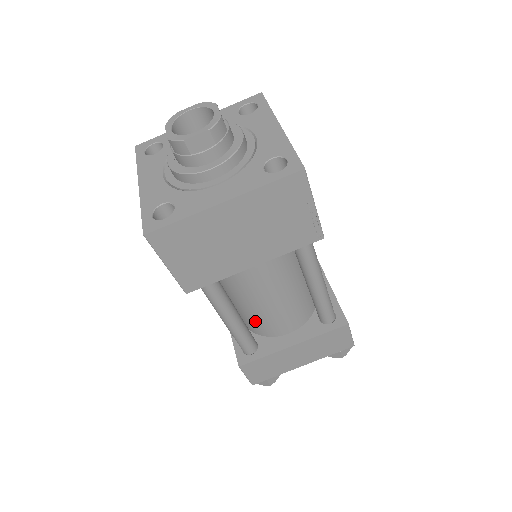
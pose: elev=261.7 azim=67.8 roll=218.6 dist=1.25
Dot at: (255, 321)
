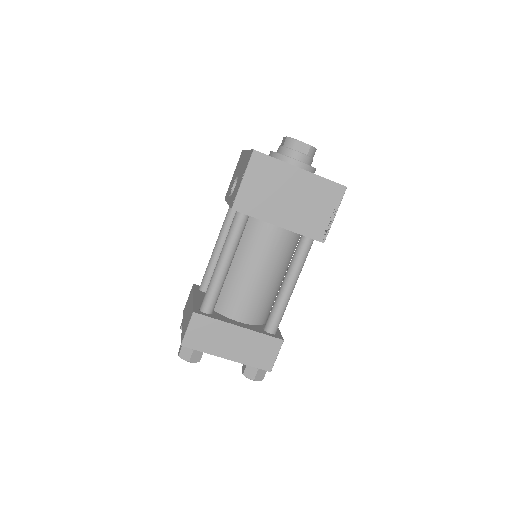
Dot at: (227, 292)
